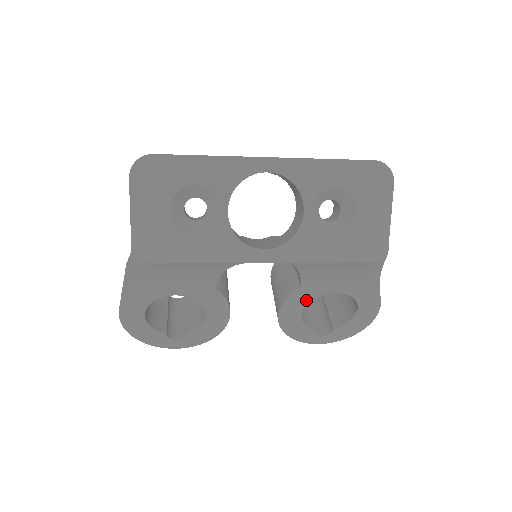
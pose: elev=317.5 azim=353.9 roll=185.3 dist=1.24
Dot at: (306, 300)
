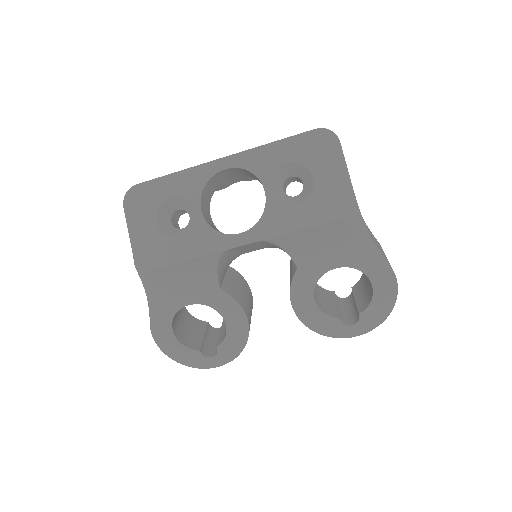
Dot at: (311, 284)
